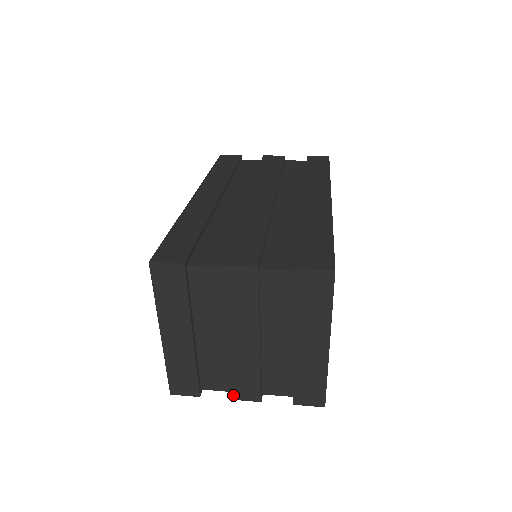
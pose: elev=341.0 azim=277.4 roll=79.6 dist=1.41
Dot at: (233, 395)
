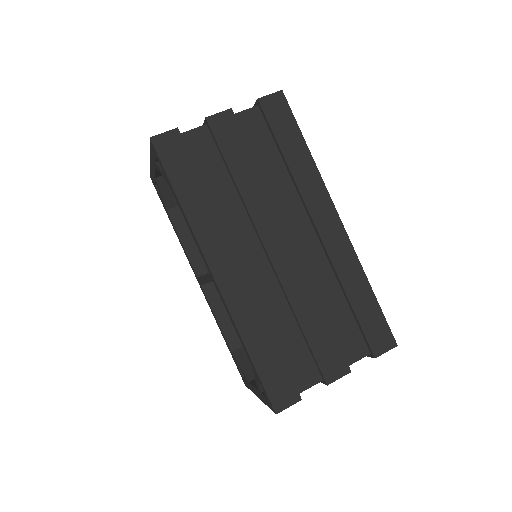
Dot at: occluded
